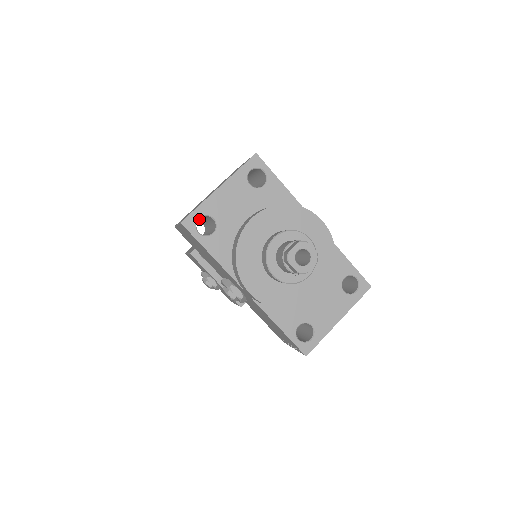
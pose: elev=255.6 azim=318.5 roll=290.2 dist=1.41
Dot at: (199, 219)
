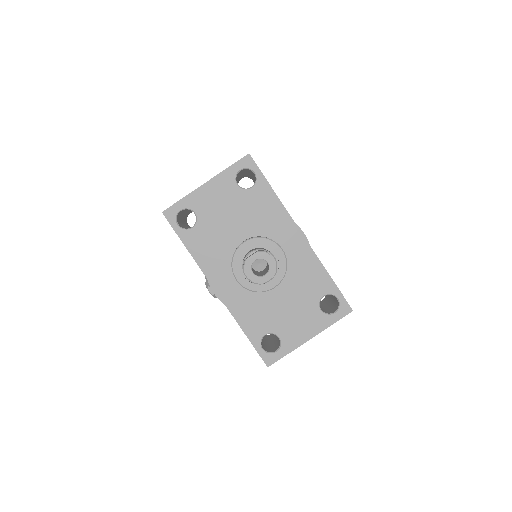
Dot at: occluded
